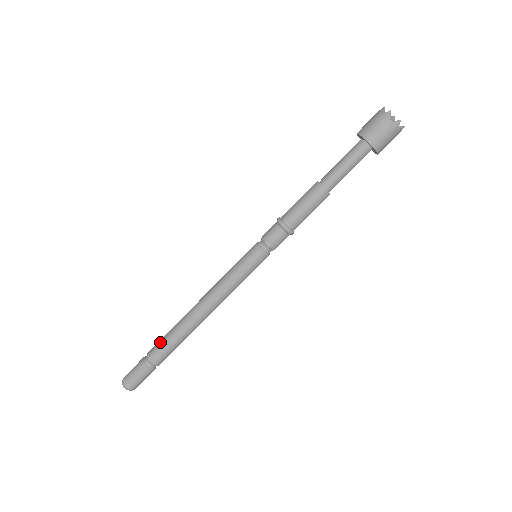
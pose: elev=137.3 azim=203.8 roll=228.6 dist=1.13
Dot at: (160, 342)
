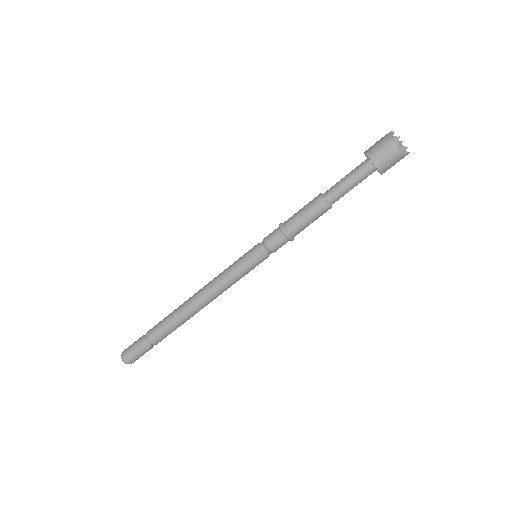
Dot at: (159, 325)
